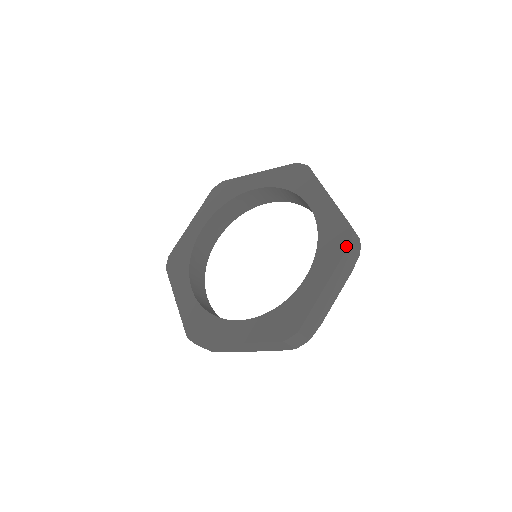
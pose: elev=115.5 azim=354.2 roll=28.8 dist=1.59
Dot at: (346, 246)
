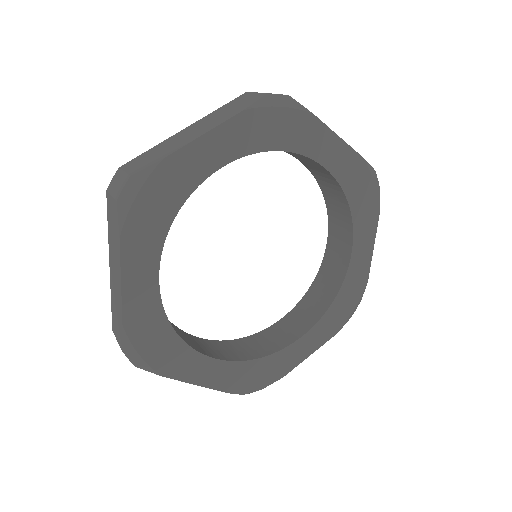
Dot at: occluded
